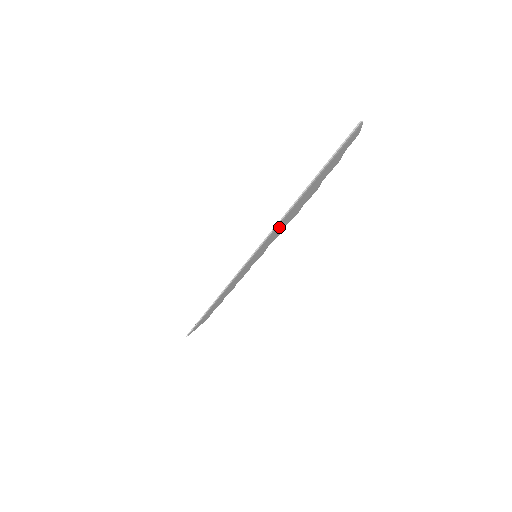
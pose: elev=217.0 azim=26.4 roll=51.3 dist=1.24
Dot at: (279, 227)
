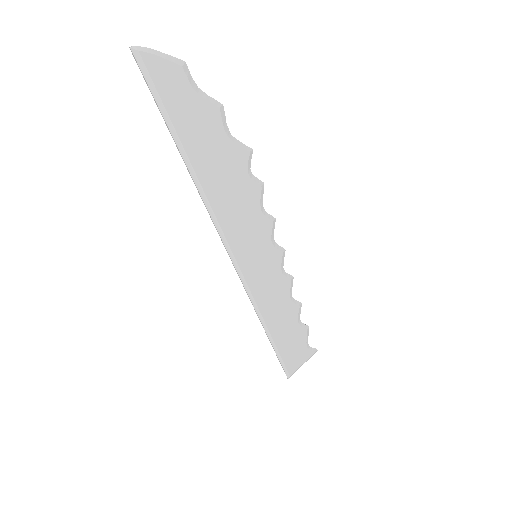
Dot at: (228, 211)
